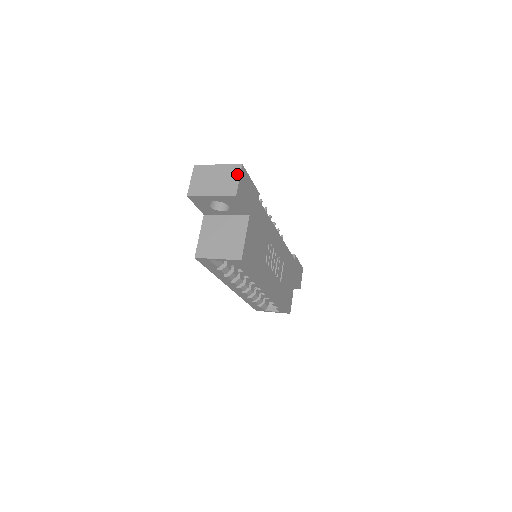
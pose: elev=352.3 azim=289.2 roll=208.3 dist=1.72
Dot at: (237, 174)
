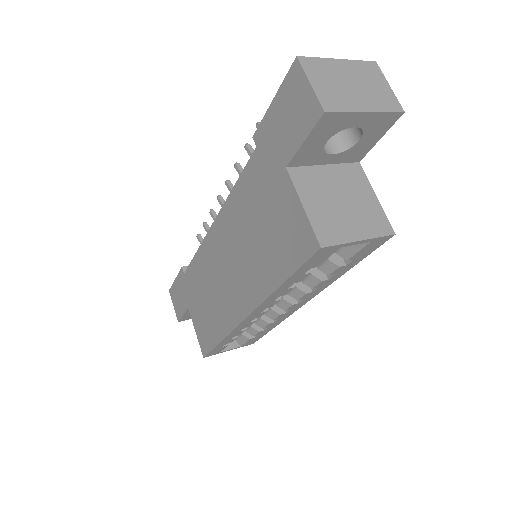
Dot at: (381, 77)
